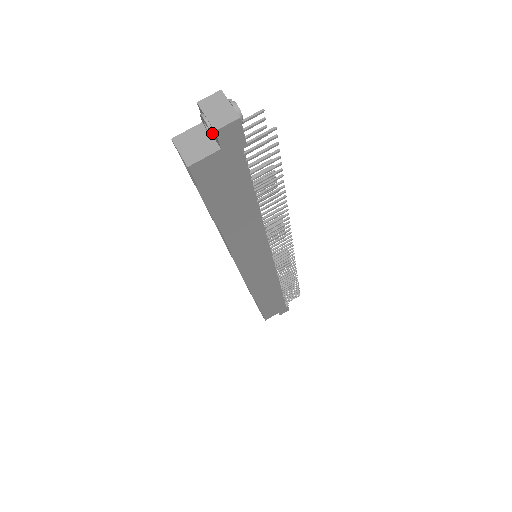
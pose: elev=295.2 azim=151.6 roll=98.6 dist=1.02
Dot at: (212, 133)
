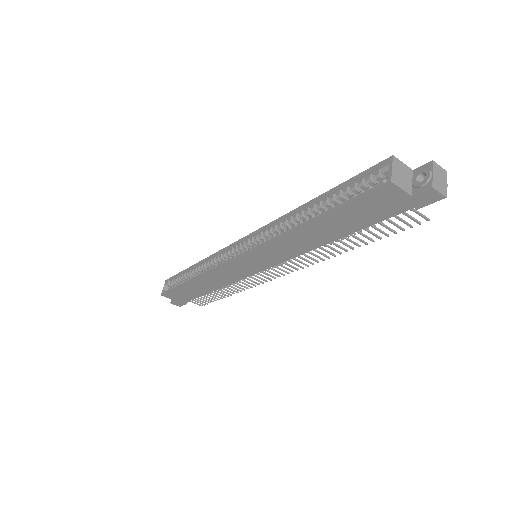
Dot at: (424, 184)
